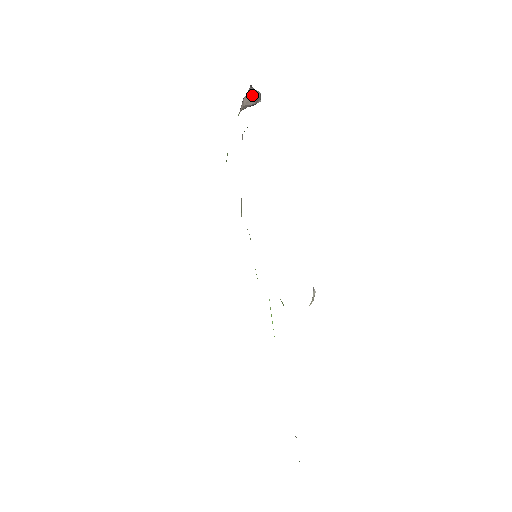
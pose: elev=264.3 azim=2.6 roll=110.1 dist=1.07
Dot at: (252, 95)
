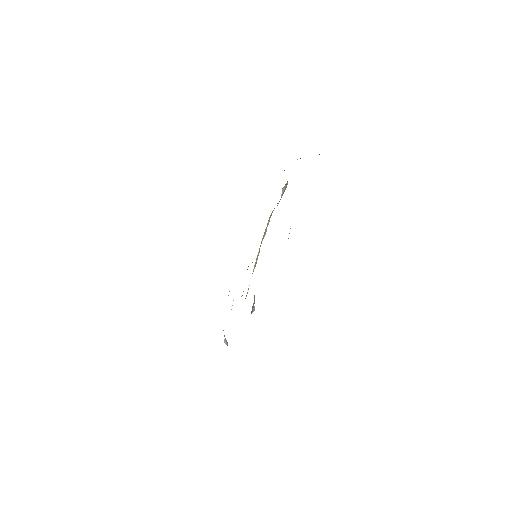
Dot at: occluded
